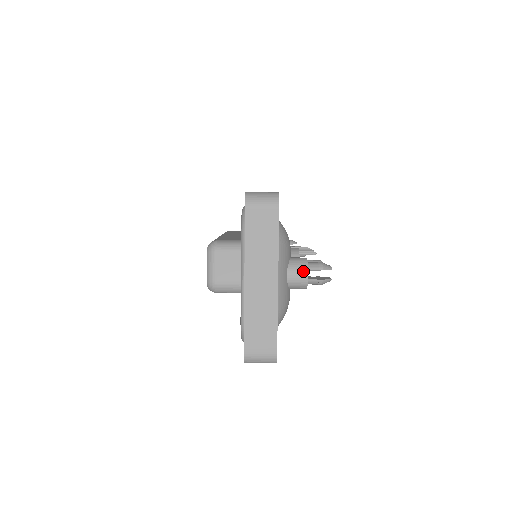
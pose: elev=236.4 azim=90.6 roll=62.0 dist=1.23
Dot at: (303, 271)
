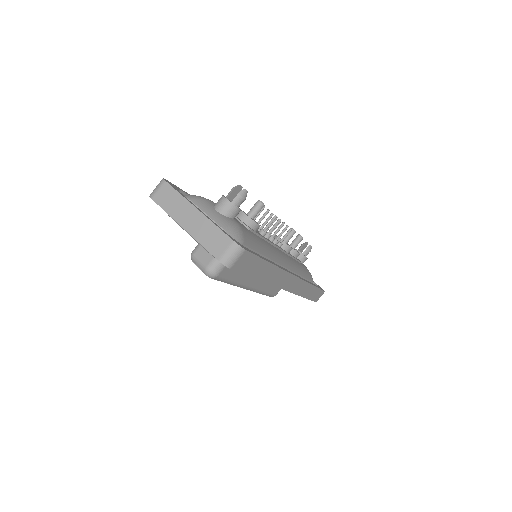
Dot at: (223, 200)
